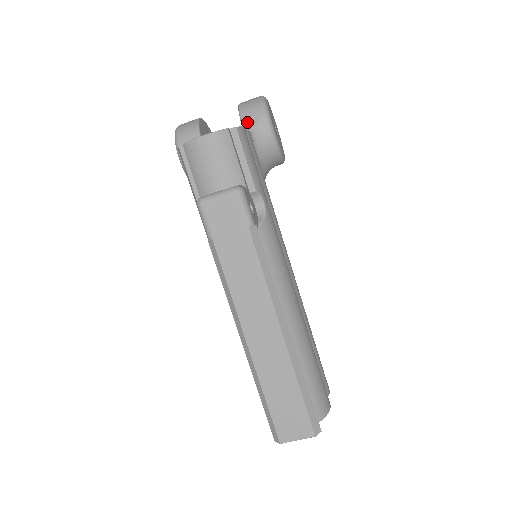
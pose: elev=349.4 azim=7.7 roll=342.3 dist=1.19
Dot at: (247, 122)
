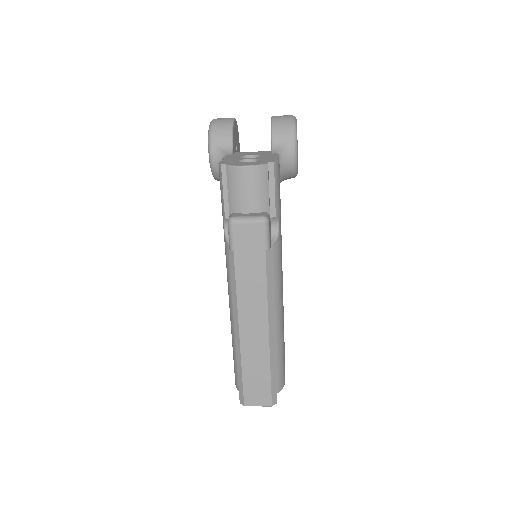
Dot at: (277, 141)
